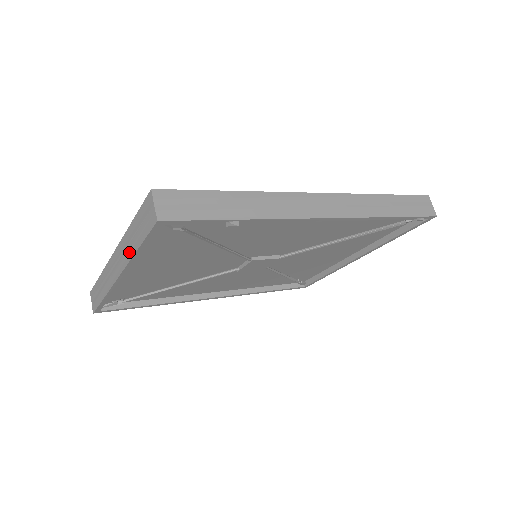
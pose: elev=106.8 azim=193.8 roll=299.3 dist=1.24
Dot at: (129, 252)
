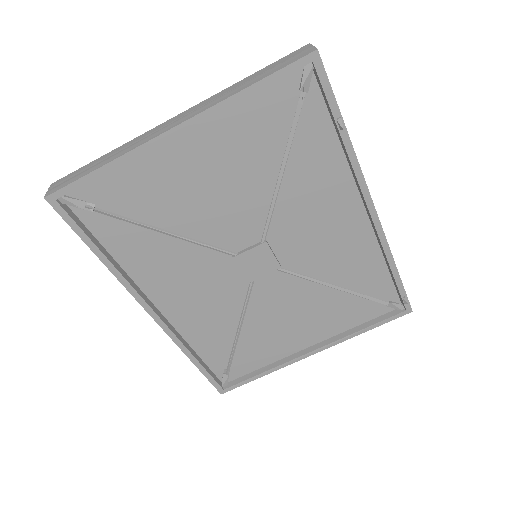
Dot at: (228, 94)
